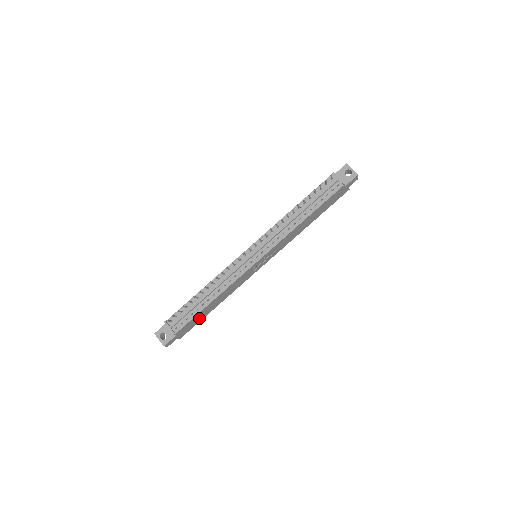
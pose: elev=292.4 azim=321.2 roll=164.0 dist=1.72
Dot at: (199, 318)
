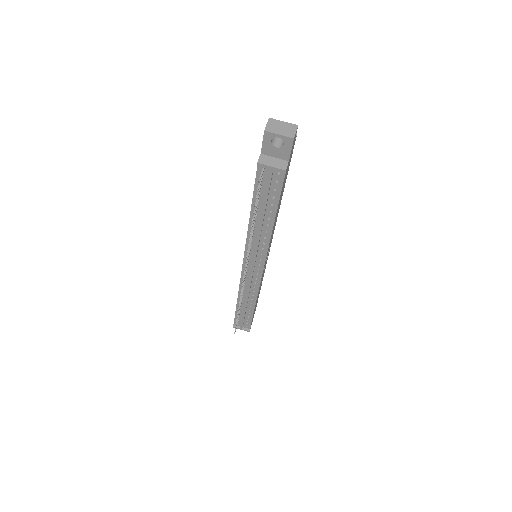
Dot at: (256, 304)
